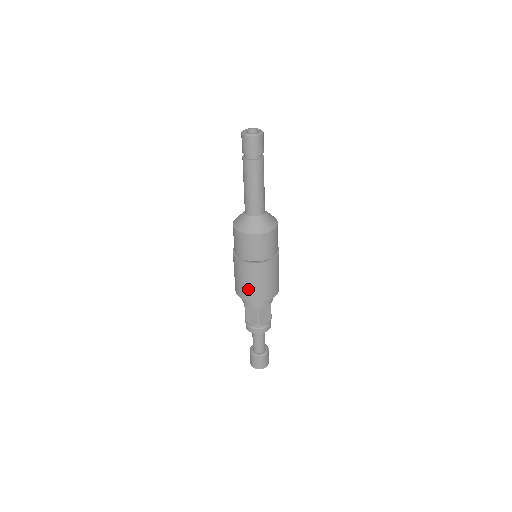
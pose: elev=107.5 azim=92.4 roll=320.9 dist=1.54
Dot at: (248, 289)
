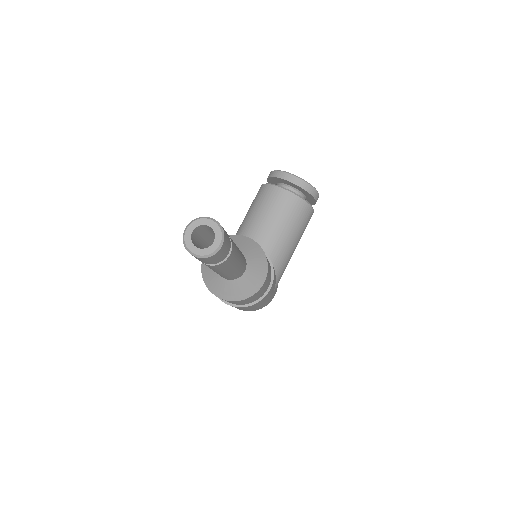
Dot at: occluded
